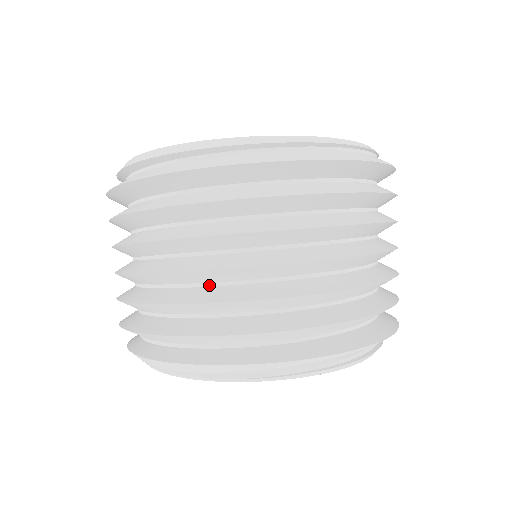
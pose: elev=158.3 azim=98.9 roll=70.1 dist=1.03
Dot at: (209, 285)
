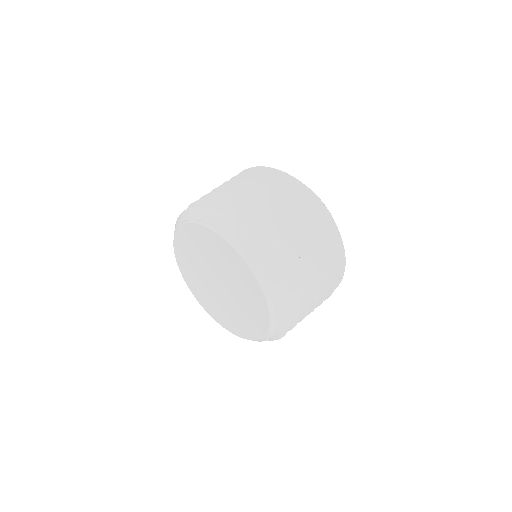
Dot at: occluded
